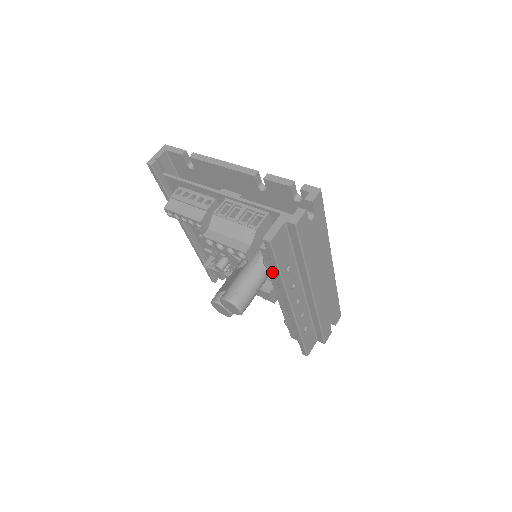
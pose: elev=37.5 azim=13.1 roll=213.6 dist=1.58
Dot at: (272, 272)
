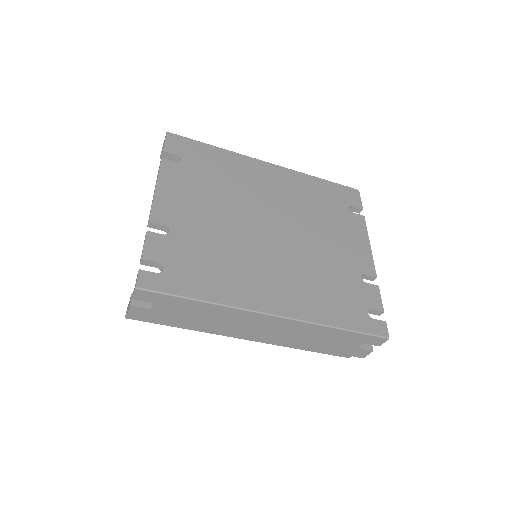
Dot at: occluded
